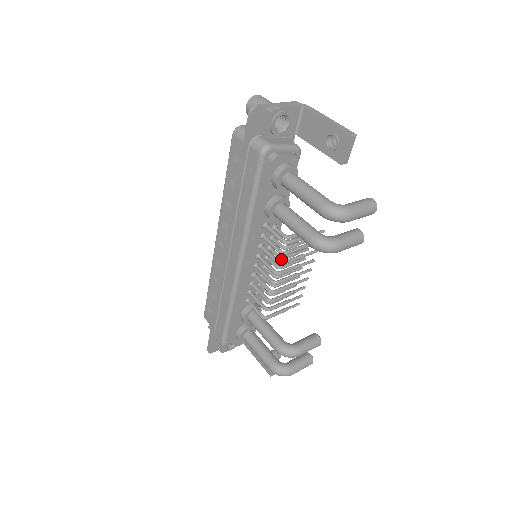
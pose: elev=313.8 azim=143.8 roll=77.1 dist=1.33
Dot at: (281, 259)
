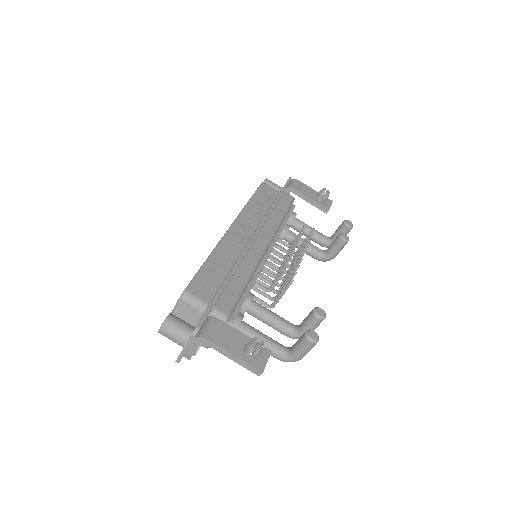
Dot at: occluded
